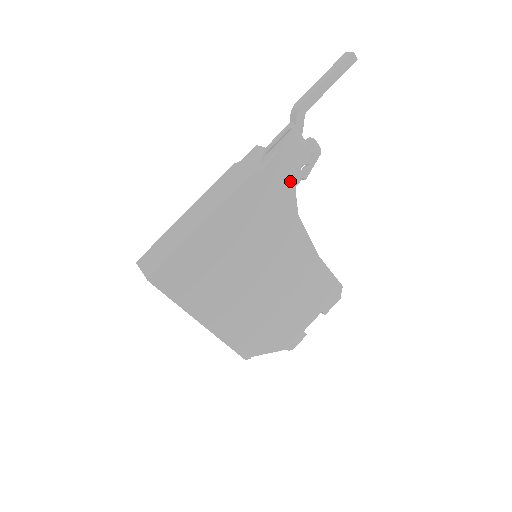
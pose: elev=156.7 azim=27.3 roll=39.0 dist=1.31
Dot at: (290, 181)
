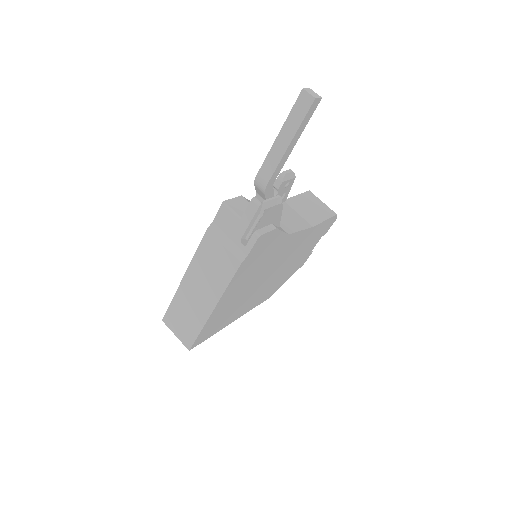
Dot at: (275, 233)
